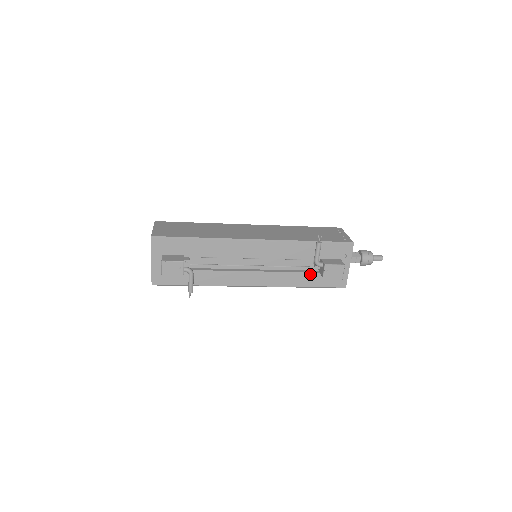
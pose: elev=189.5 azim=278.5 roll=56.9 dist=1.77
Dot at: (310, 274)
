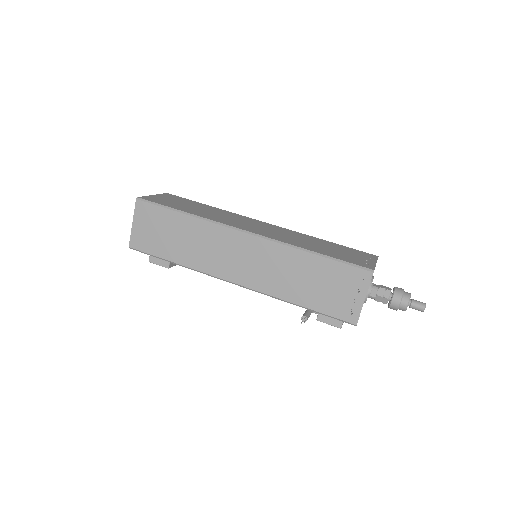
Dot at: occluded
